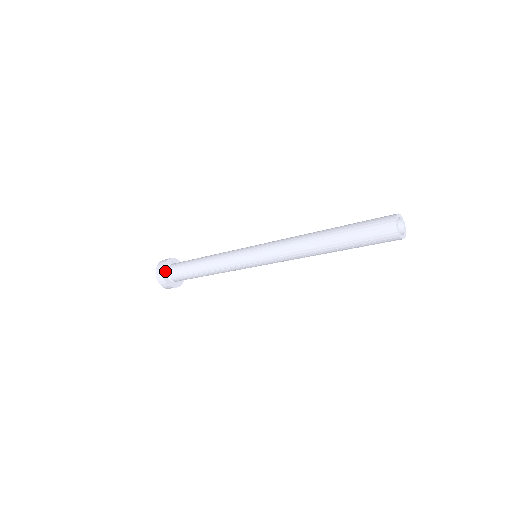
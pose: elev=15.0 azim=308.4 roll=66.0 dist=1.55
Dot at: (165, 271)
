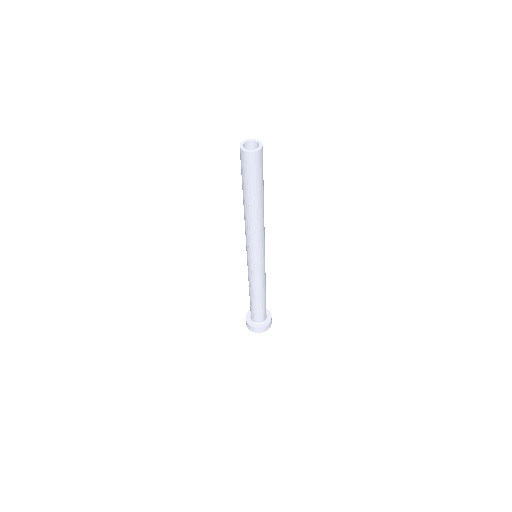
Dot at: (249, 315)
